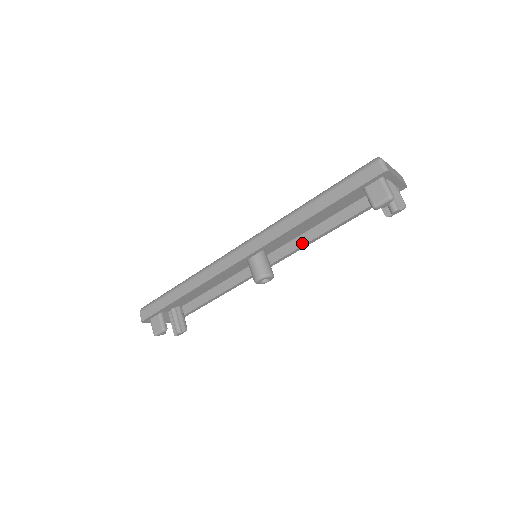
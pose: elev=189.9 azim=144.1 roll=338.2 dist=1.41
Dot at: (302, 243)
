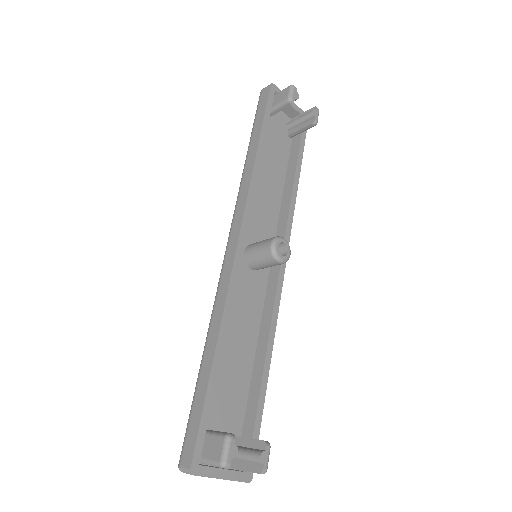
Dot at: (285, 217)
